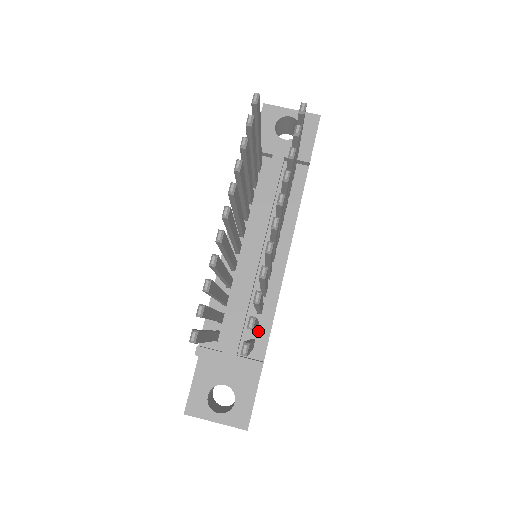
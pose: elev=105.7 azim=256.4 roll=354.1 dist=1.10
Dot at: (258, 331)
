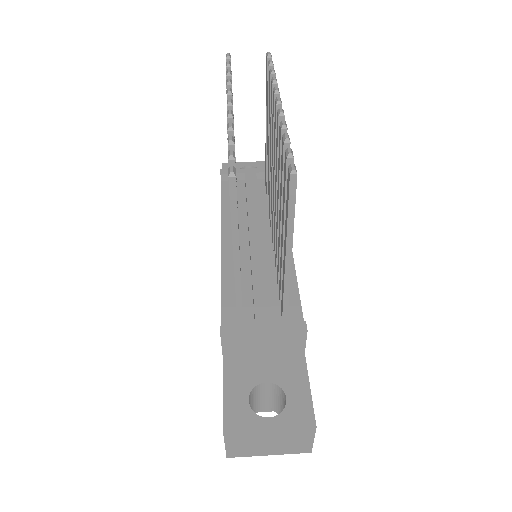
Dot at: occluded
